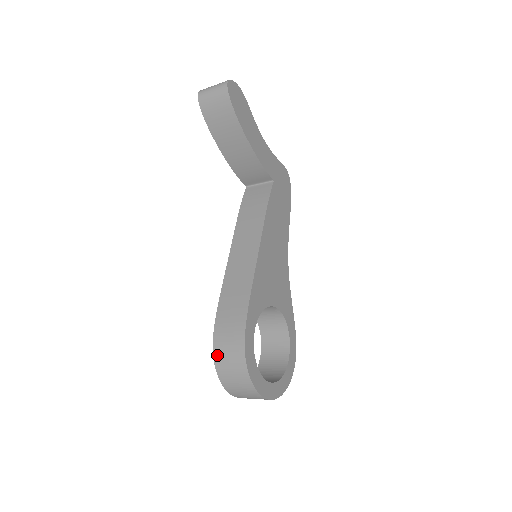
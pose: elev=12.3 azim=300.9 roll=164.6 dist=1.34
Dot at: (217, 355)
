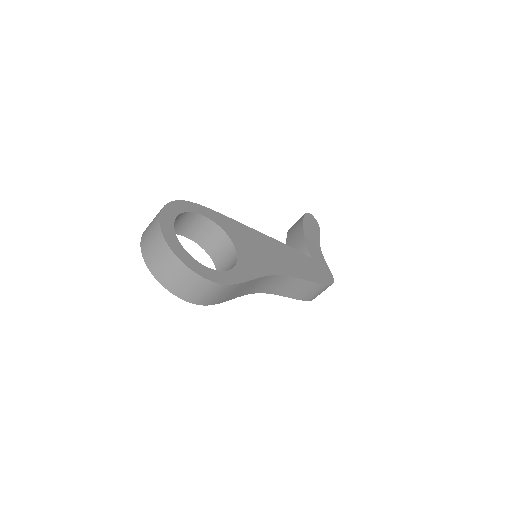
Dot at: occluded
